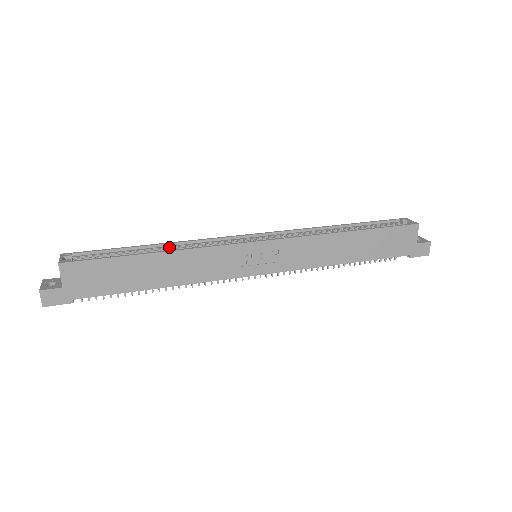
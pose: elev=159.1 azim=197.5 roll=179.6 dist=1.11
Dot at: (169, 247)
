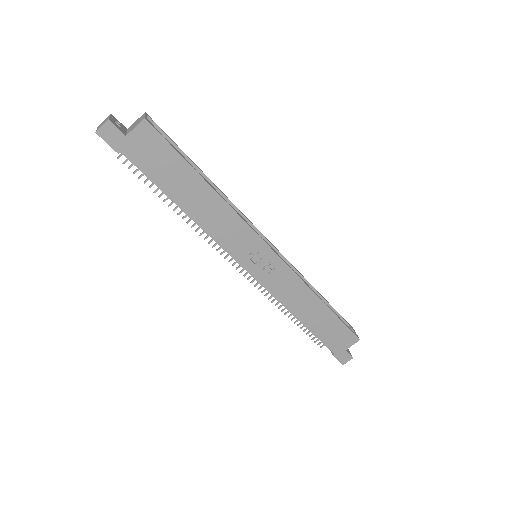
Dot at: occluded
